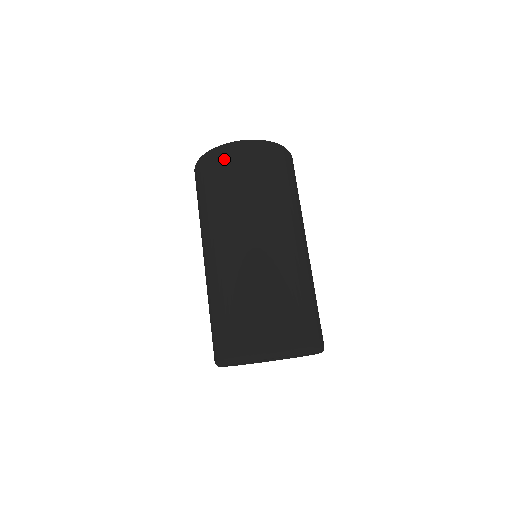
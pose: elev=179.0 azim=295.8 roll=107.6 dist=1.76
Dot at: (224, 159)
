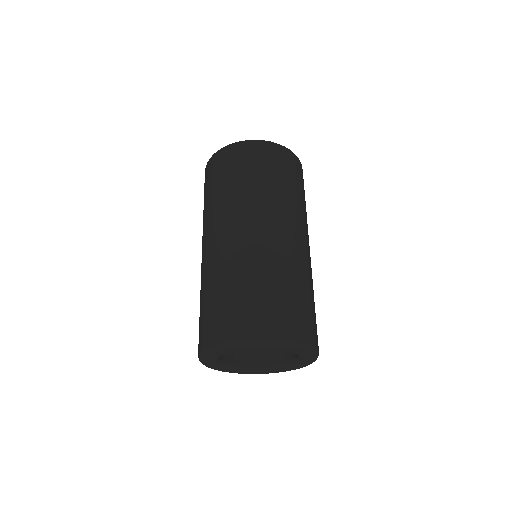
Dot at: (208, 171)
